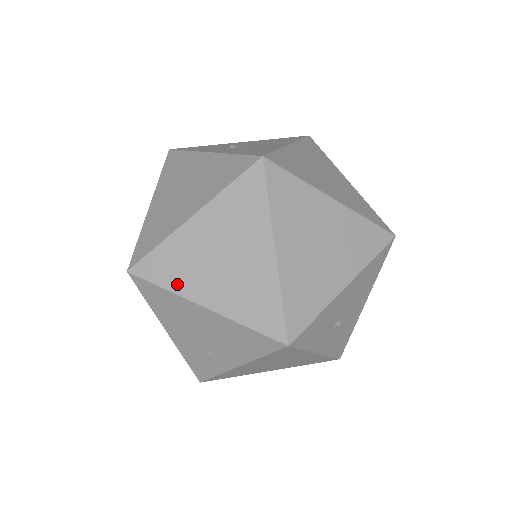
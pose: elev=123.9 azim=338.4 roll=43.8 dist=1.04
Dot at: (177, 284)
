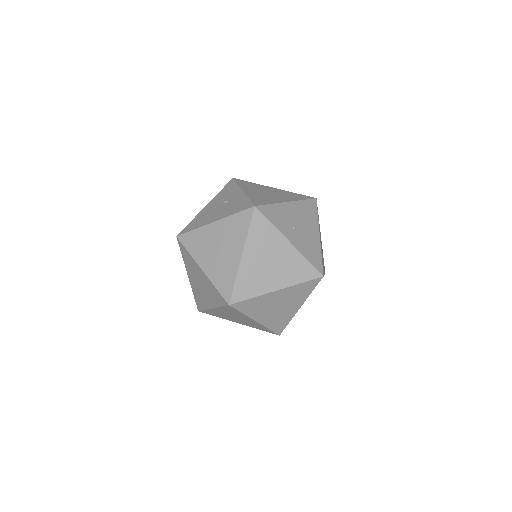
Dot at: (250, 313)
